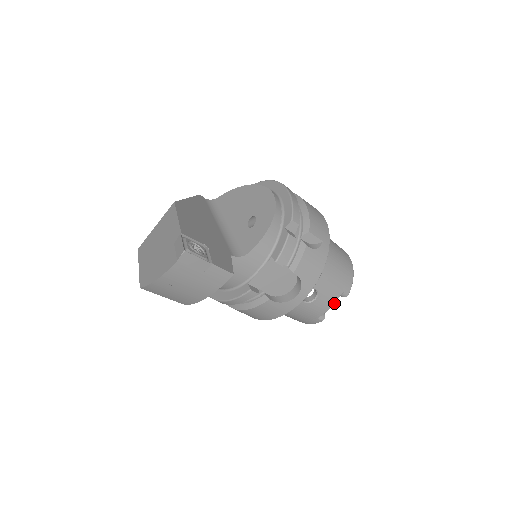
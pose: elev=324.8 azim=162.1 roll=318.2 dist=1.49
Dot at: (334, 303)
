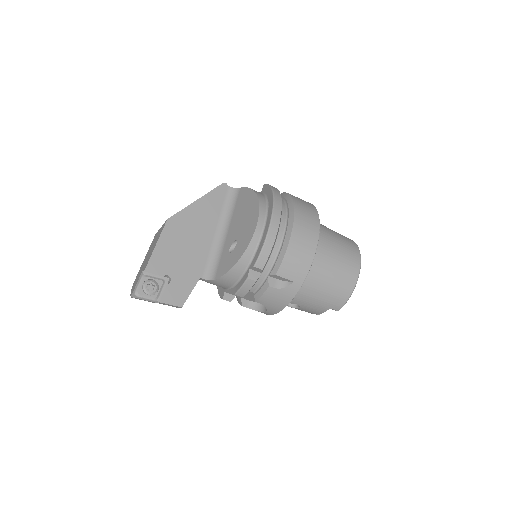
Dot at: (321, 313)
